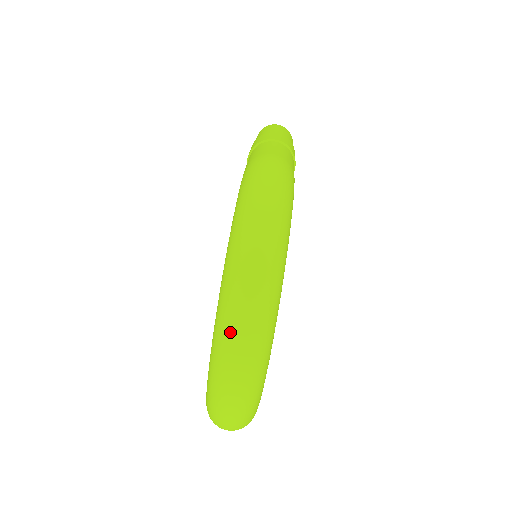
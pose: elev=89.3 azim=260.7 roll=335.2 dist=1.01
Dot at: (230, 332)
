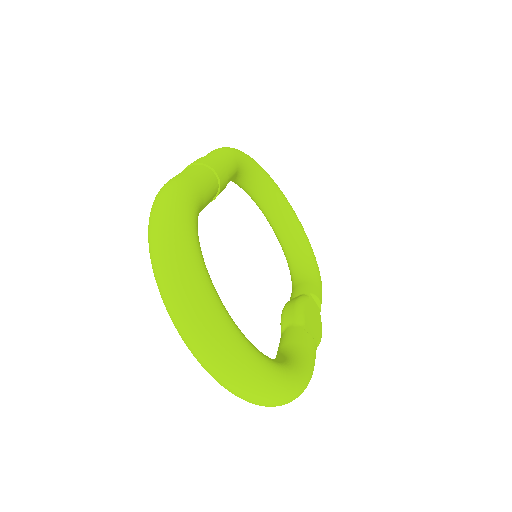
Dot at: (178, 325)
